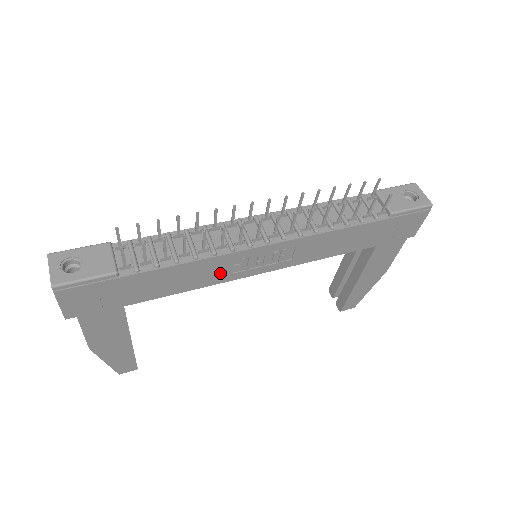
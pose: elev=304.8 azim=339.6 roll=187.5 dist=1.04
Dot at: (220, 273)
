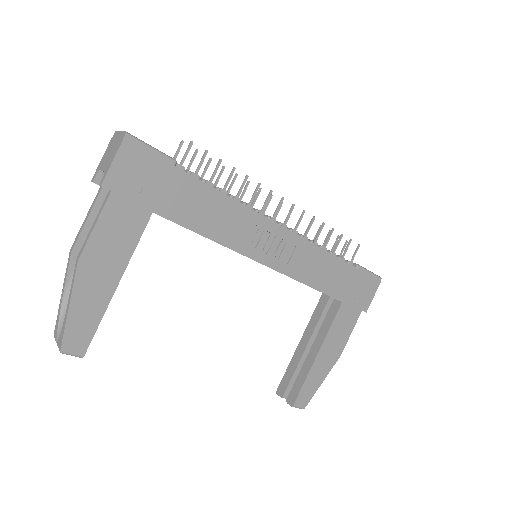
Dot at: (238, 234)
